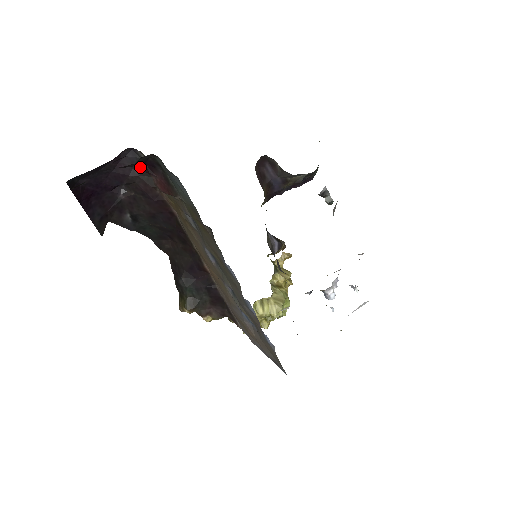
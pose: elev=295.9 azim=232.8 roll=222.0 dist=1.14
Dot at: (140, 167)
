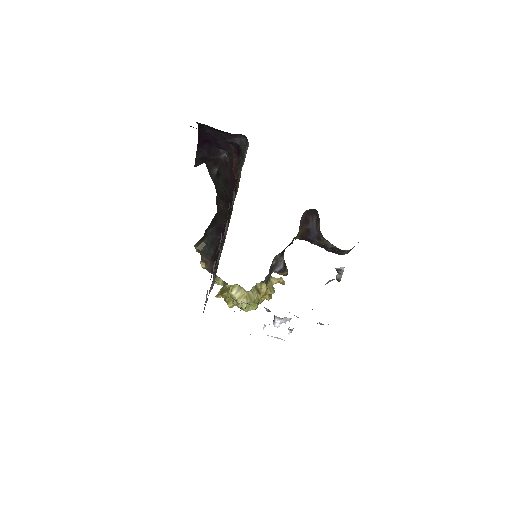
Dot at: (234, 148)
